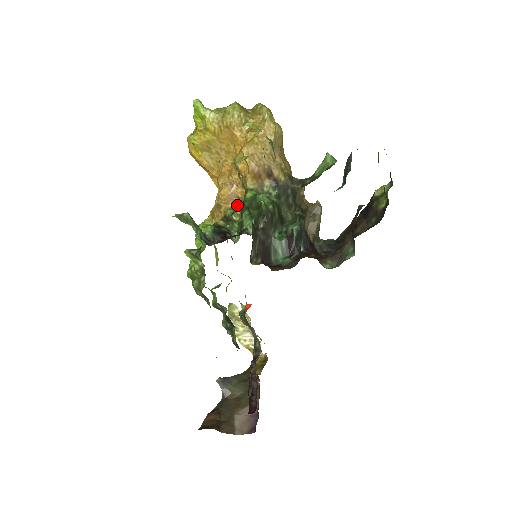
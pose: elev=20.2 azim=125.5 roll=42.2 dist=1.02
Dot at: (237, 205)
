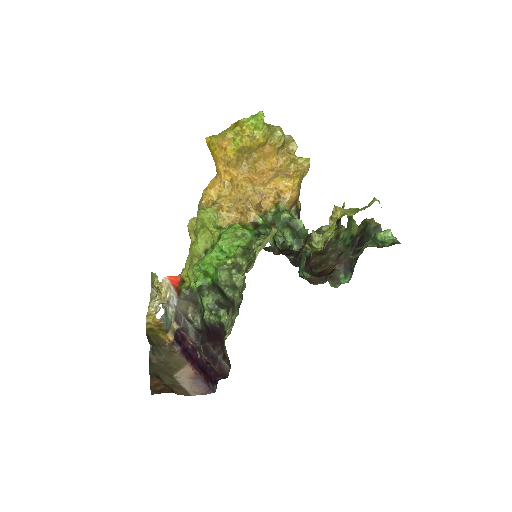
Dot at: (314, 235)
